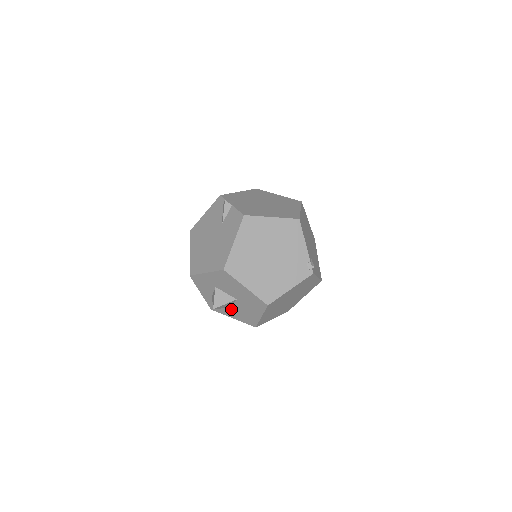
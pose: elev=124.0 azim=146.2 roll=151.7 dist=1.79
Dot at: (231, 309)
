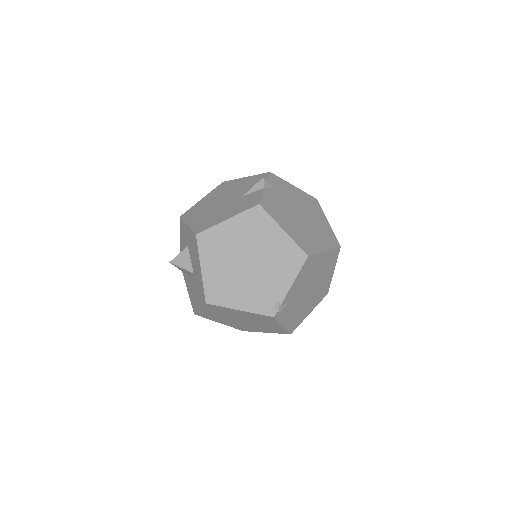
Dot at: (189, 278)
